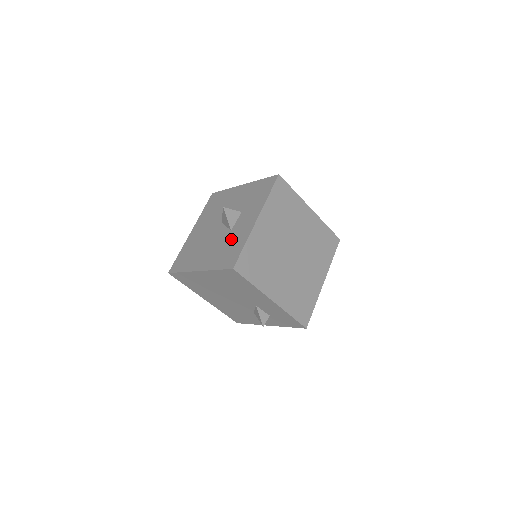
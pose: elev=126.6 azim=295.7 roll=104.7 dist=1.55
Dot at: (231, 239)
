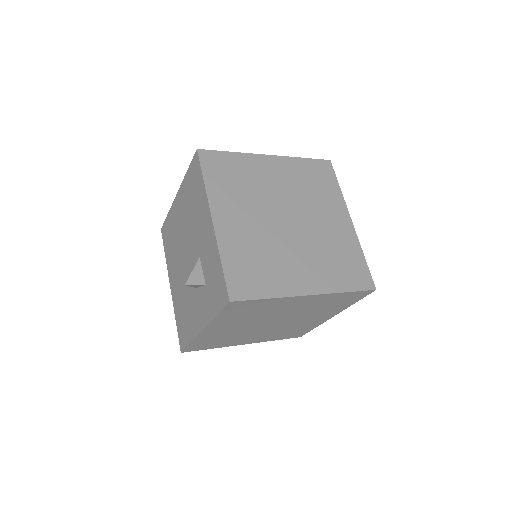
Dot at: occluded
